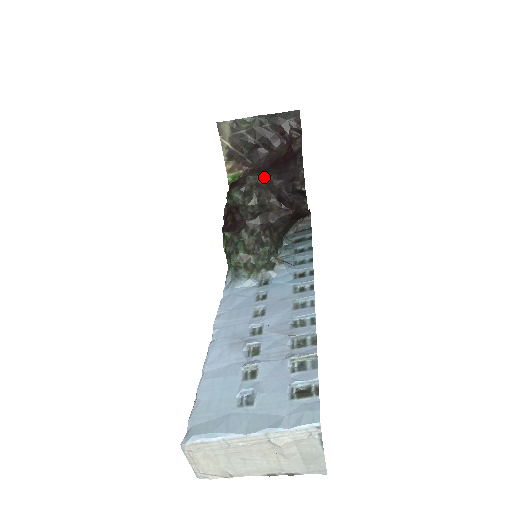
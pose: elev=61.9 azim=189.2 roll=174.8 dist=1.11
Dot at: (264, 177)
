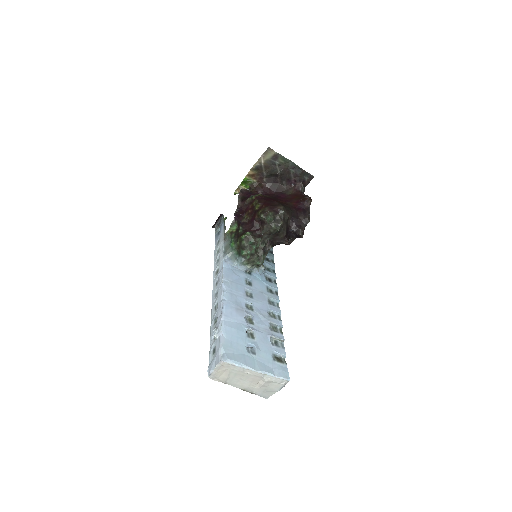
Dot at: occluded
